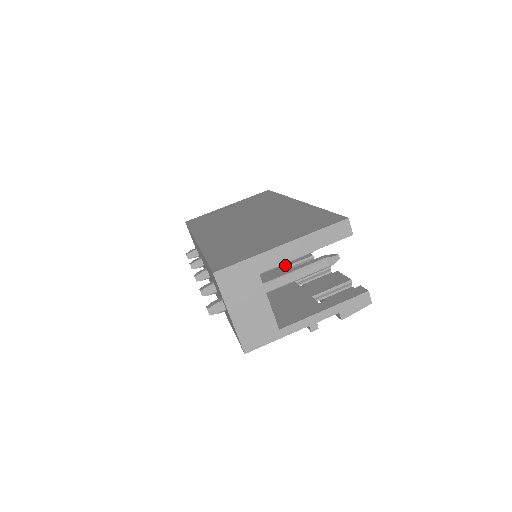
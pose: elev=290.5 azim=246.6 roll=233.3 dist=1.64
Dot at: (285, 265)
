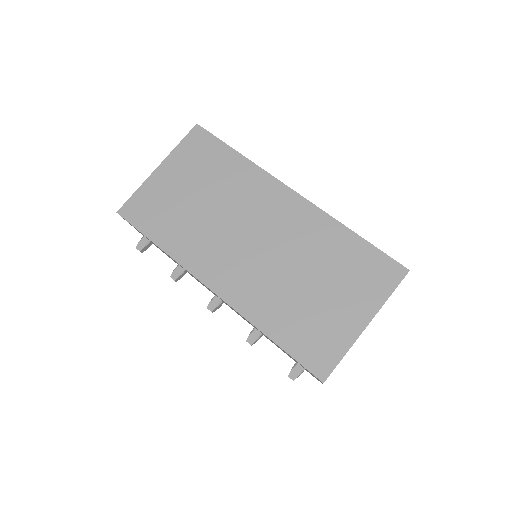
Dot at: occluded
